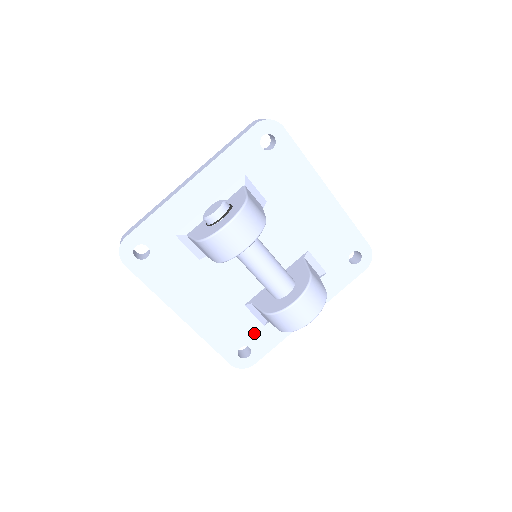
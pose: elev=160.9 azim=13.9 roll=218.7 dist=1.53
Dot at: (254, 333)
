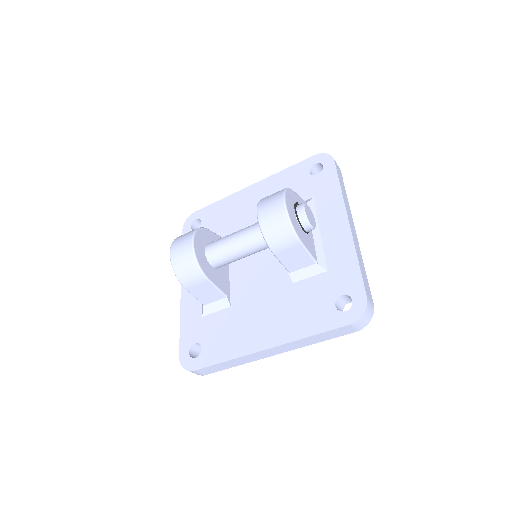
Dot at: (328, 284)
